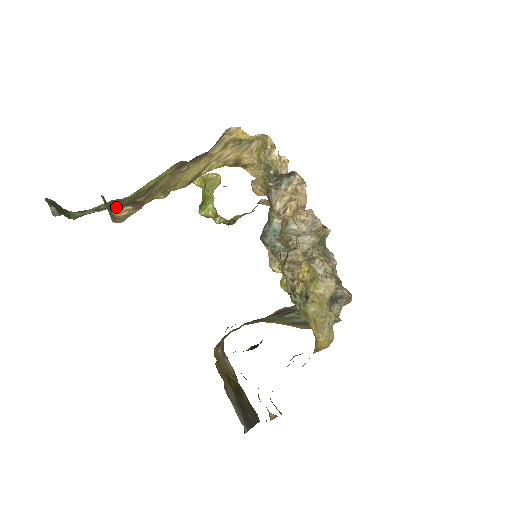
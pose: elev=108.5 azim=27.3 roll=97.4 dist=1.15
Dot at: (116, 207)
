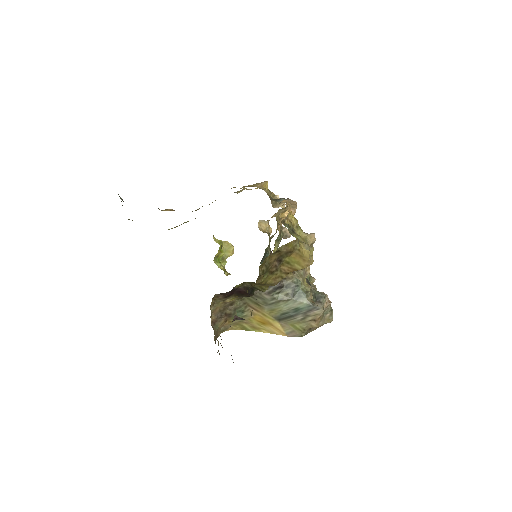
Dot at: (162, 210)
